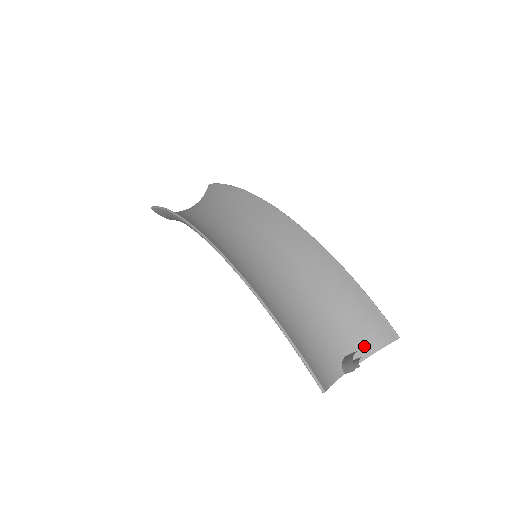
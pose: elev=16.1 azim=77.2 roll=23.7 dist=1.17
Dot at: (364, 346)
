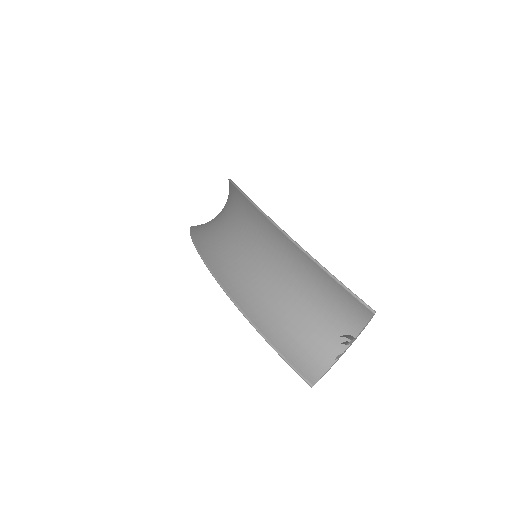
Dot at: (351, 325)
